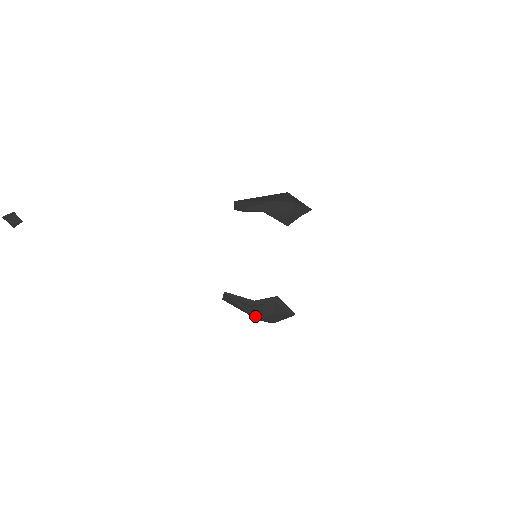
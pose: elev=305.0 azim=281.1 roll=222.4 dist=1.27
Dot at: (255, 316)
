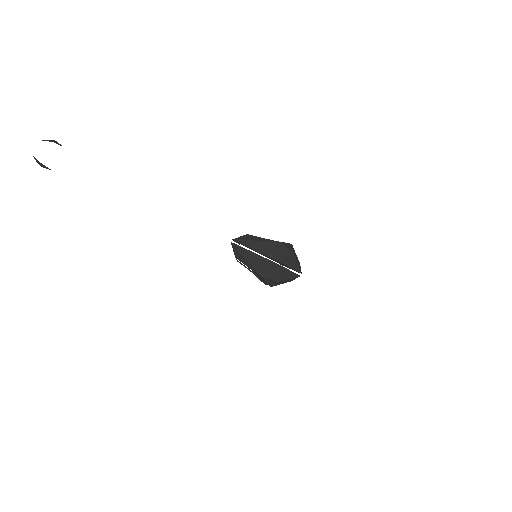
Dot at: occluded
